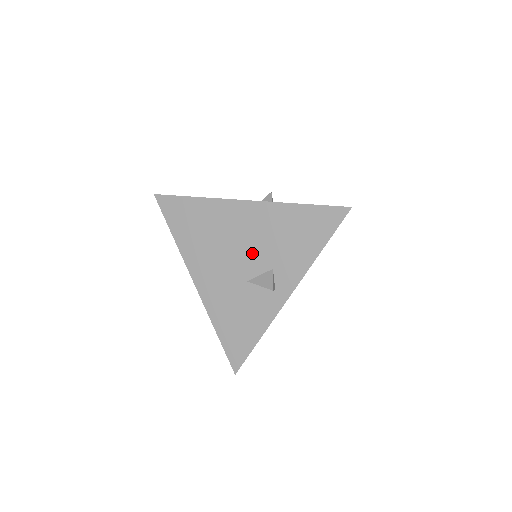
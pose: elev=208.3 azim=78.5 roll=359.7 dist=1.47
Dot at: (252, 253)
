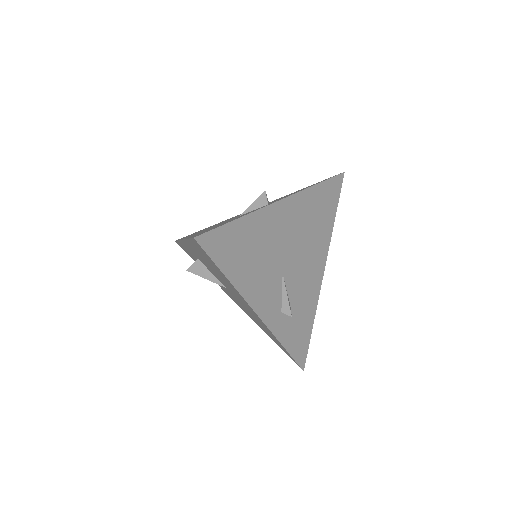
Dot at: occluded
